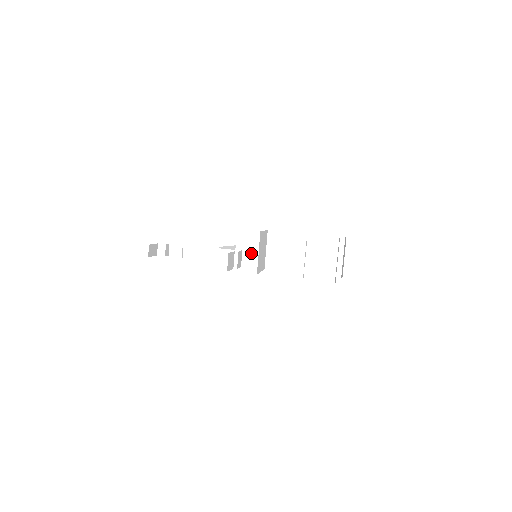
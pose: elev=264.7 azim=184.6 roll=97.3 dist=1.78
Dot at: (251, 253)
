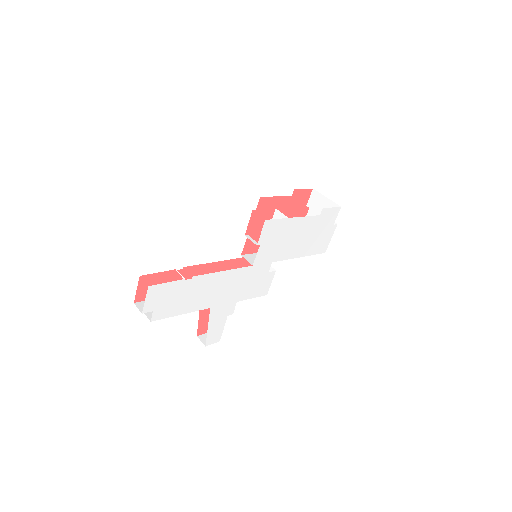
Dot at: (250, 255)
